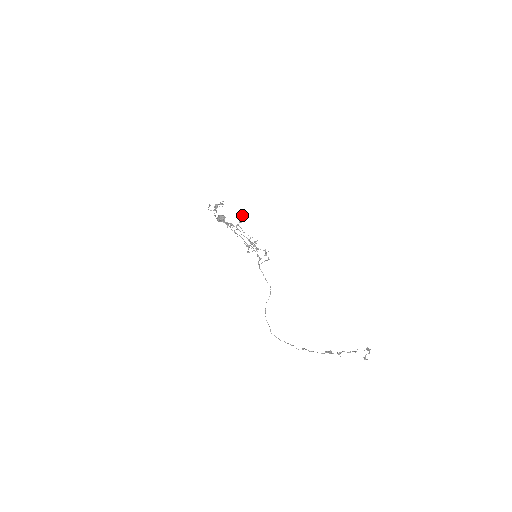
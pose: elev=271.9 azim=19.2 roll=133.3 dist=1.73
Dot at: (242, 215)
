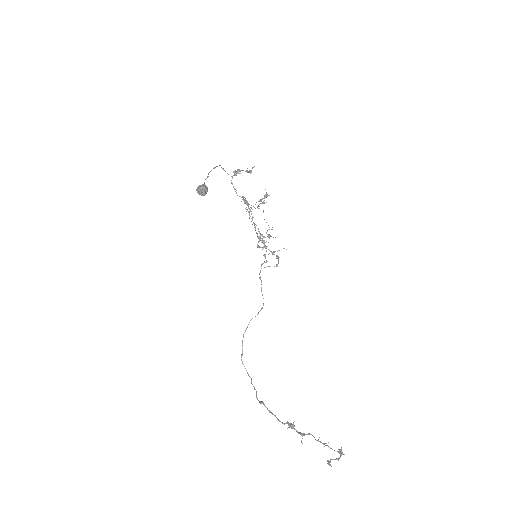
Dot at: (264, 195)
